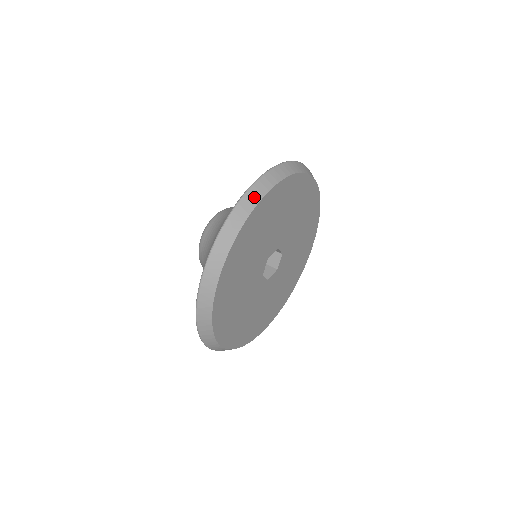
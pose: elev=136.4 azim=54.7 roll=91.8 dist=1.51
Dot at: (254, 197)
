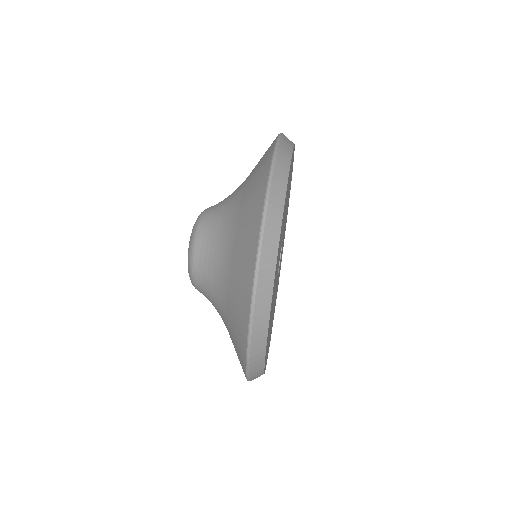
Dot at: (284, 159)
